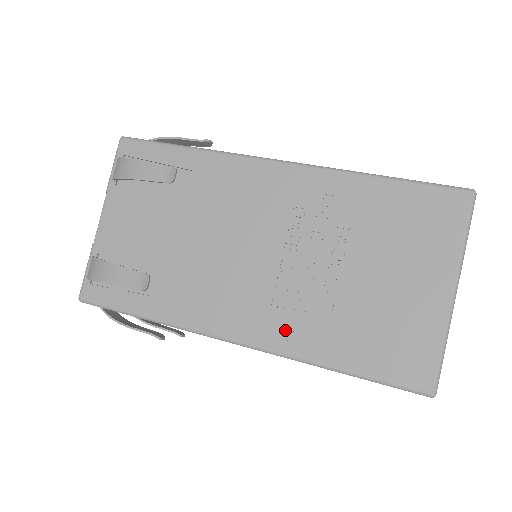
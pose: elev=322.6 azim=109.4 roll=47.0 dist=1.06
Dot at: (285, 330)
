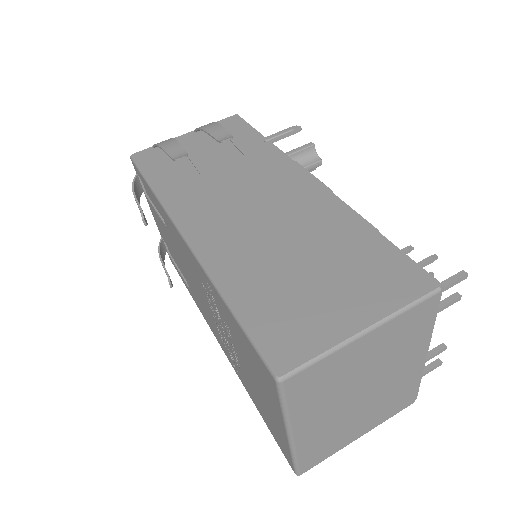
Dot at: (231, 360)
